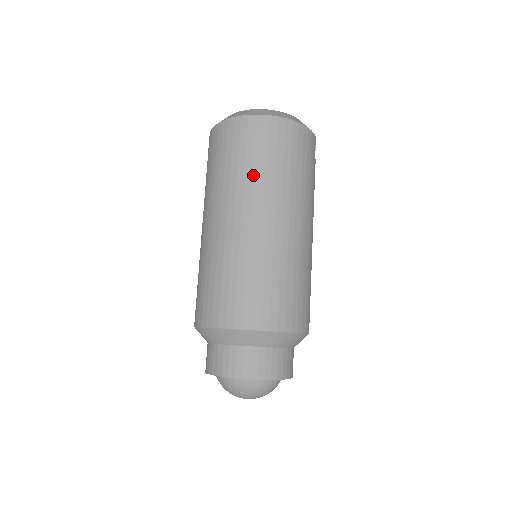
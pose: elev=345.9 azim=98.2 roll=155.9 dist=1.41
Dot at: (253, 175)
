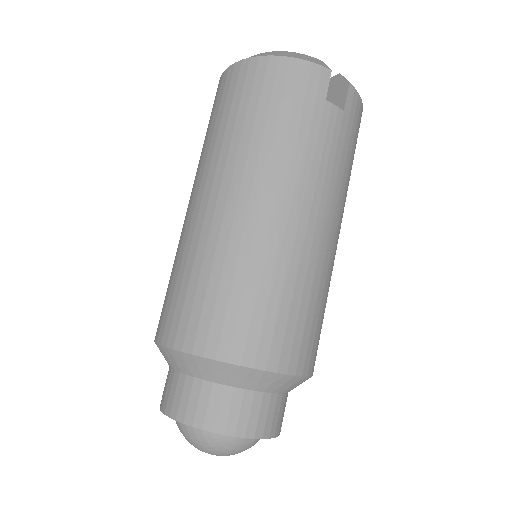
Dot at: (211, 143)
